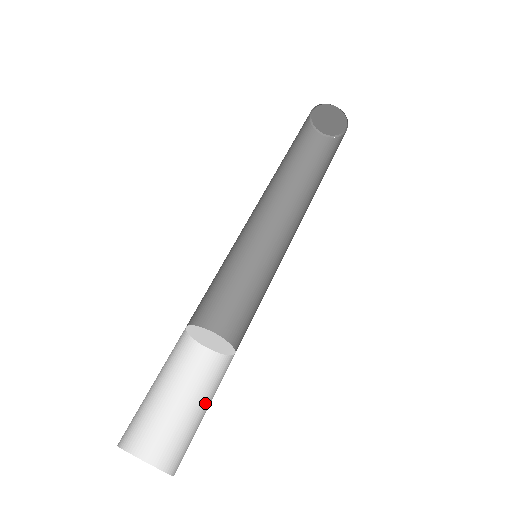
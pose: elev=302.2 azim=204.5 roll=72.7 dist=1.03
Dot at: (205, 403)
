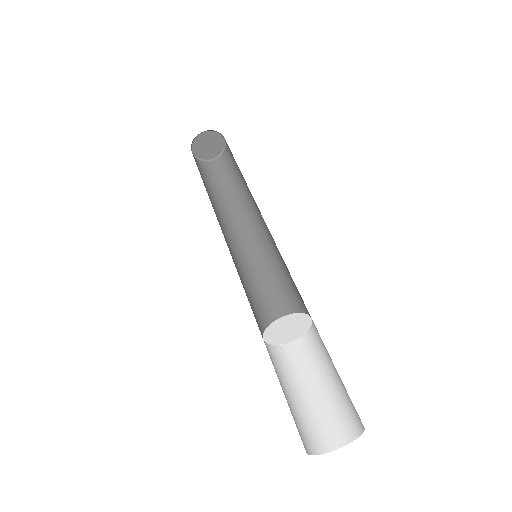
Dot at: (332, 364)
